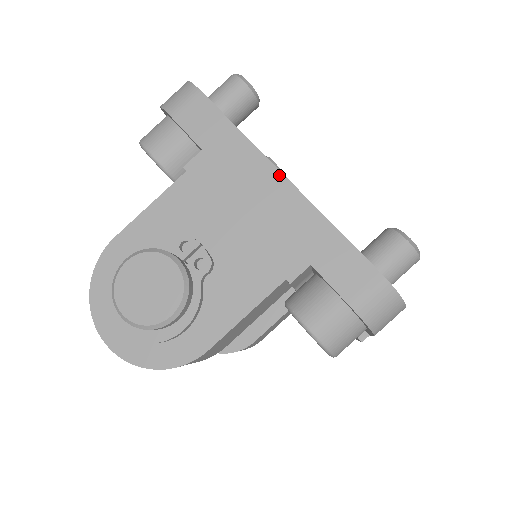
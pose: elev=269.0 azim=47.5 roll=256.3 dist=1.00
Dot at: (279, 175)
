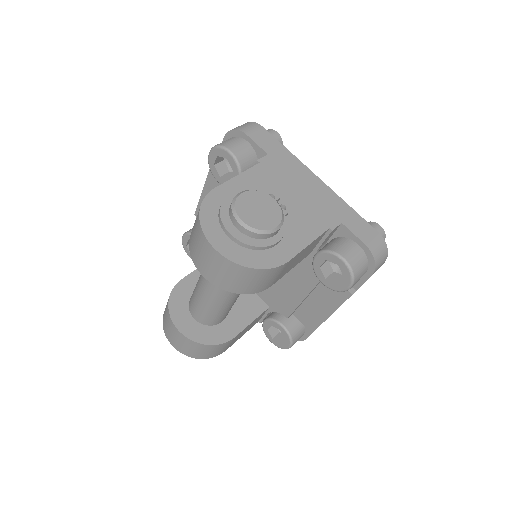
Dot at: (315, 176)
